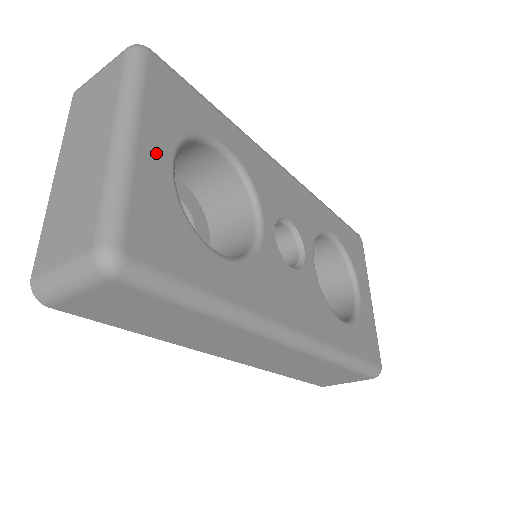
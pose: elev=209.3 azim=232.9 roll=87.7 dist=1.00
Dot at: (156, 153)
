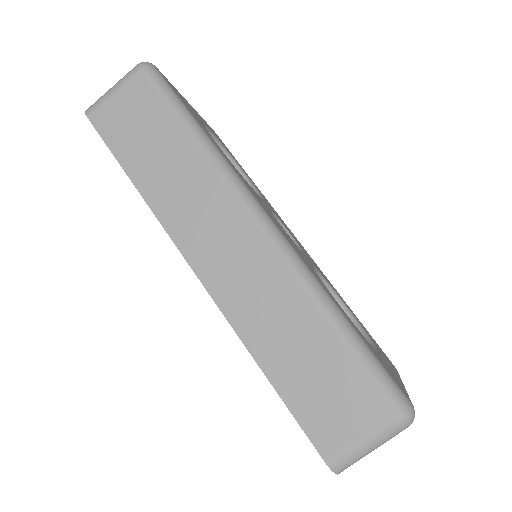
Dot at: (197, 114)
